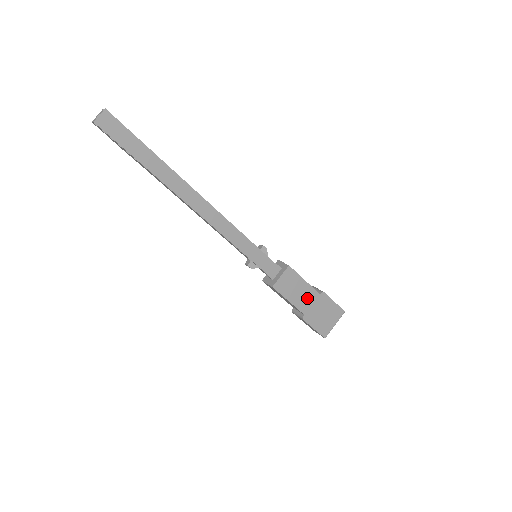
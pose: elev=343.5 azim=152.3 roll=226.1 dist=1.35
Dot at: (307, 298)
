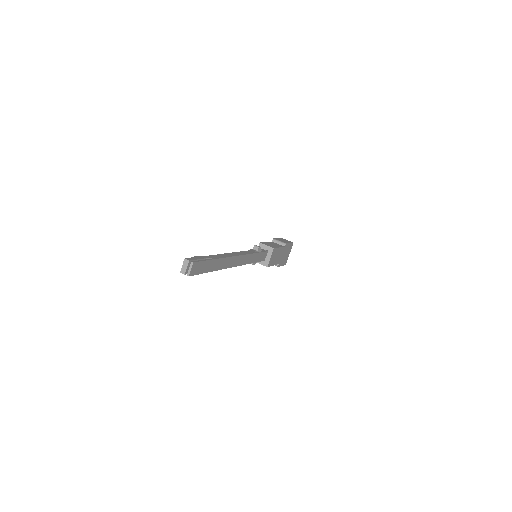
Dot at: (280, 255)
